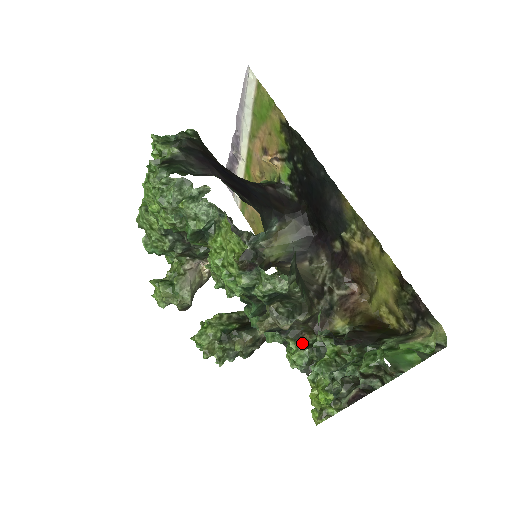
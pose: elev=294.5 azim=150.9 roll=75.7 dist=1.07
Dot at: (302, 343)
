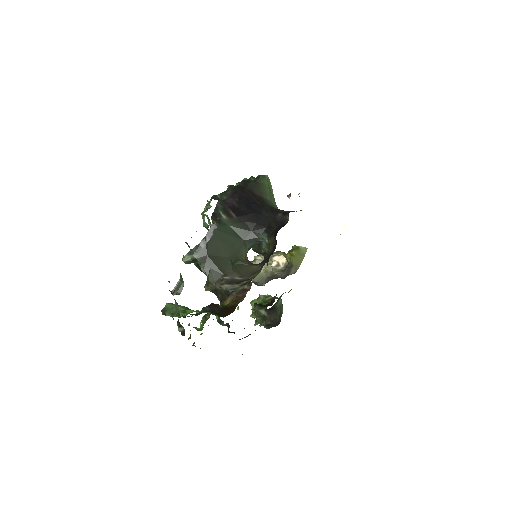
Dot at: occluded
